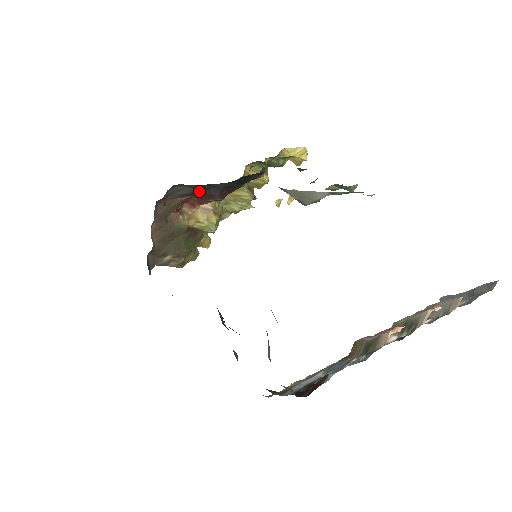
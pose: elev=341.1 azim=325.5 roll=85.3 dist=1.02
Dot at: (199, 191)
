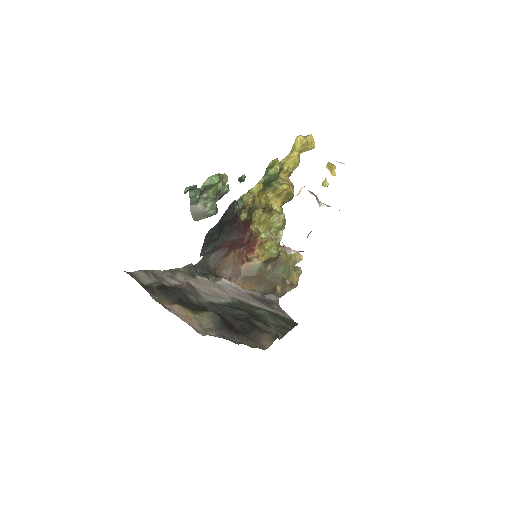
Dot at: (226, 246)
